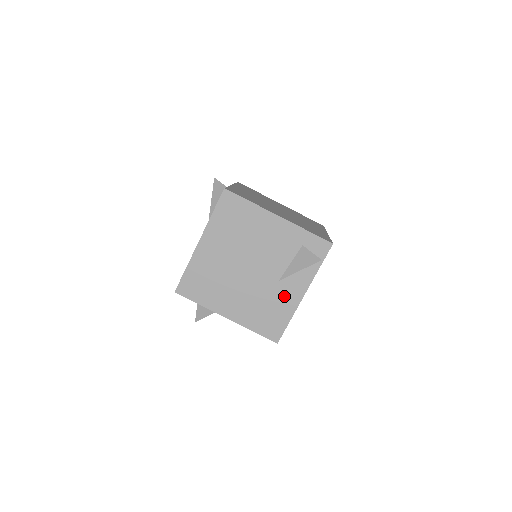
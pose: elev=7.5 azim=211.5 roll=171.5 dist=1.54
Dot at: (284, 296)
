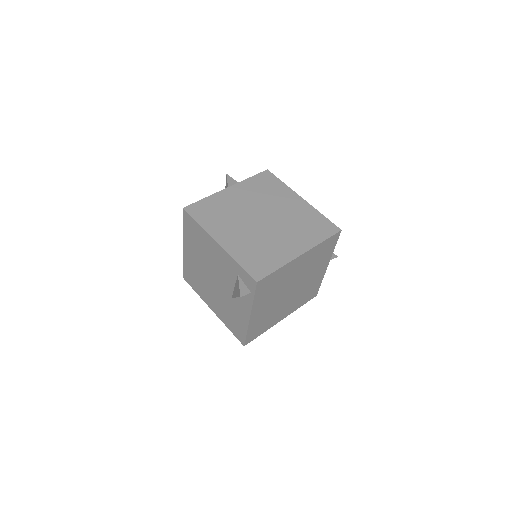
Dot at: (238, 311)
